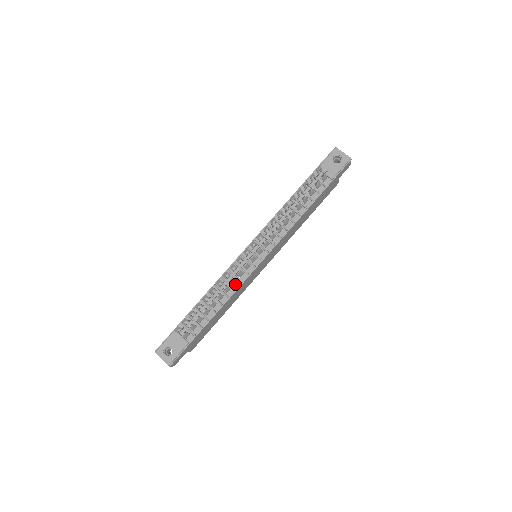
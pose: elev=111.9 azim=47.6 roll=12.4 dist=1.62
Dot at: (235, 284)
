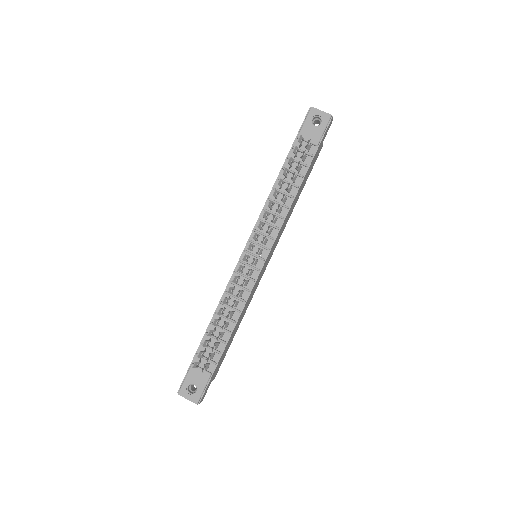
Dot at: (243, 295)
